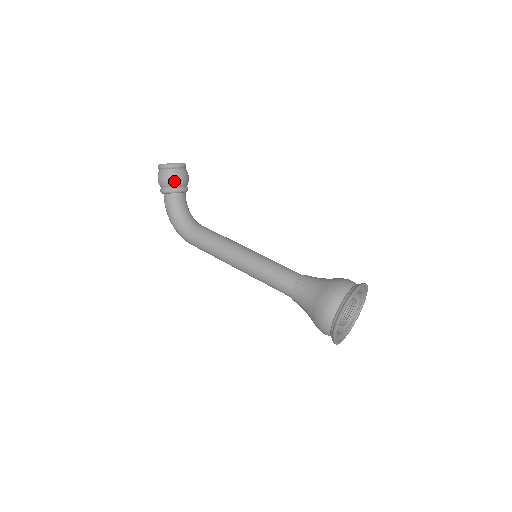
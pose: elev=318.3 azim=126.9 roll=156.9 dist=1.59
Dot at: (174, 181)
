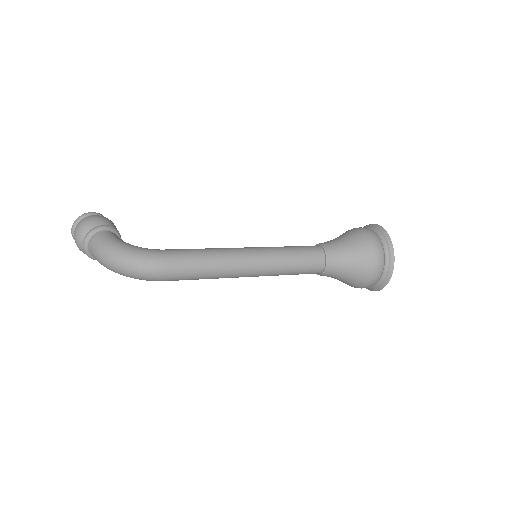
Dot at: (112, 223)
